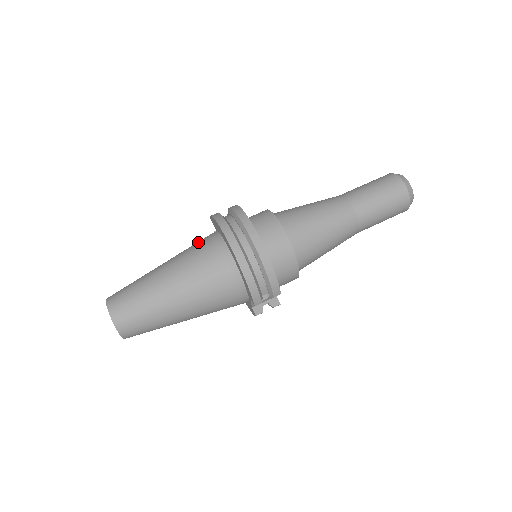
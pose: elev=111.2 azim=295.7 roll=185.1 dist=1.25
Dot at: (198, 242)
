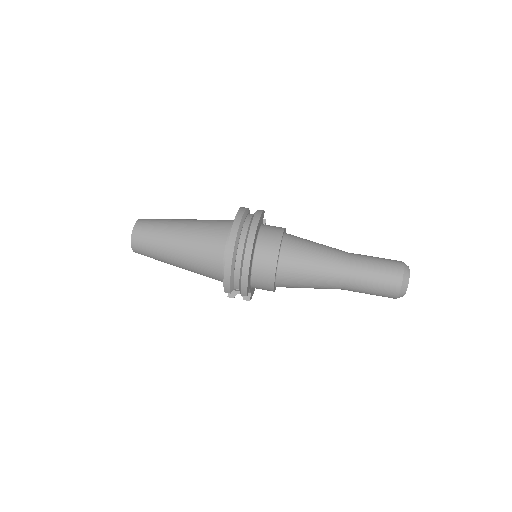
Dot at: (219, 221)
